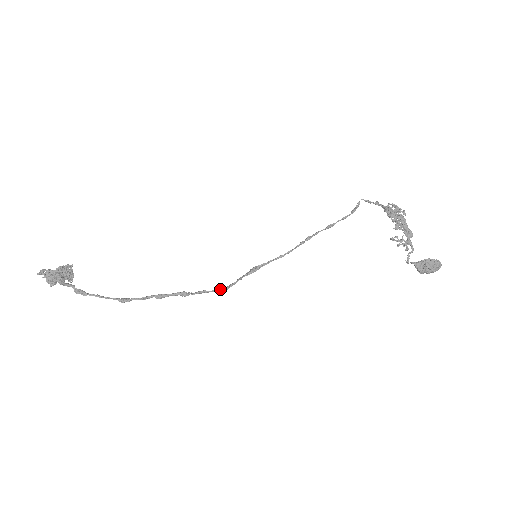
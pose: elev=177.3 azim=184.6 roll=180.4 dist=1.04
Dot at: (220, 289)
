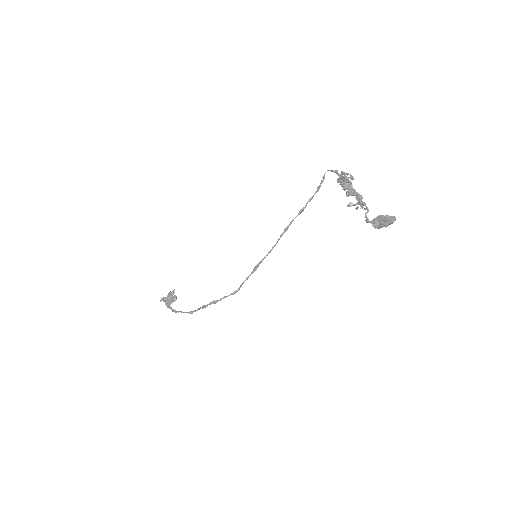
Dot at: (233, 293)
